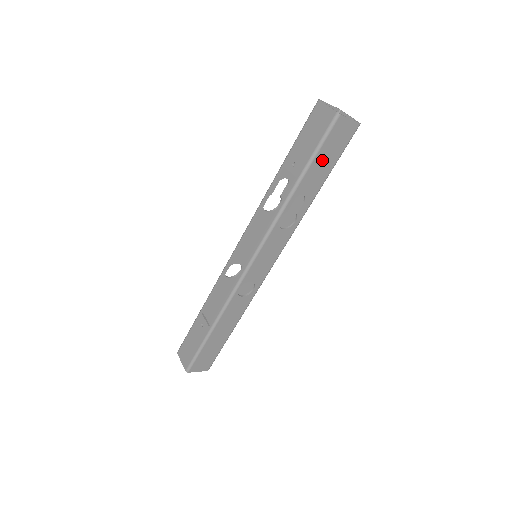
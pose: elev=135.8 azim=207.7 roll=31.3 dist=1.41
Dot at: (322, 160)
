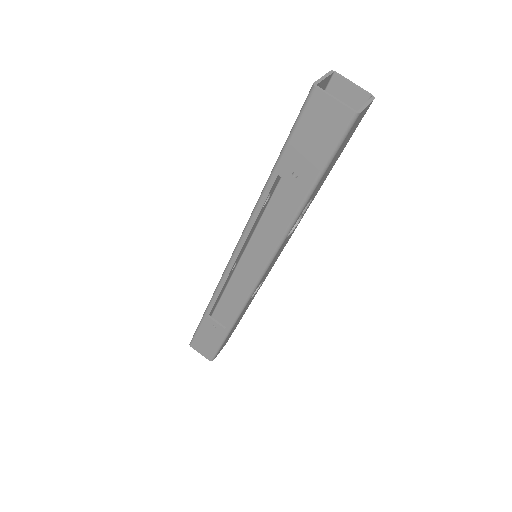
Dot at: (333, 161)
